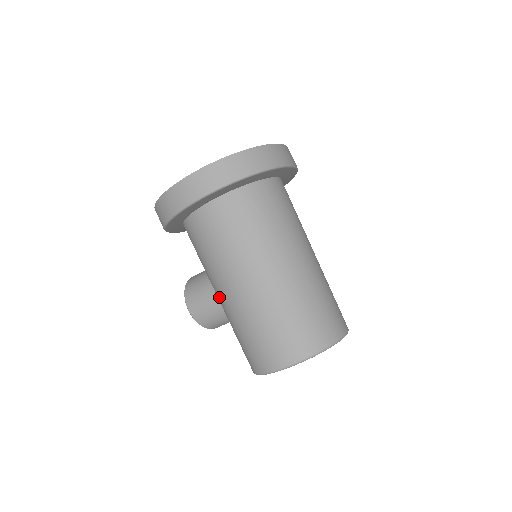
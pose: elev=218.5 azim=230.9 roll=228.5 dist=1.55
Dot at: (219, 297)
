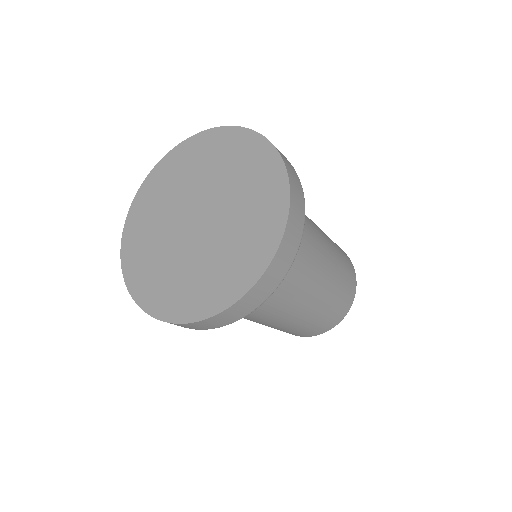
Dot at: occluded
